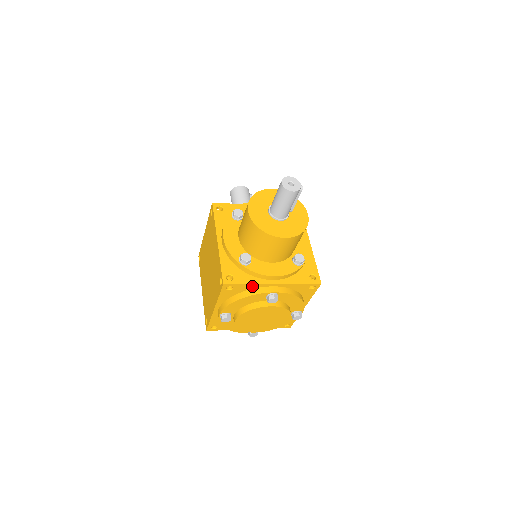
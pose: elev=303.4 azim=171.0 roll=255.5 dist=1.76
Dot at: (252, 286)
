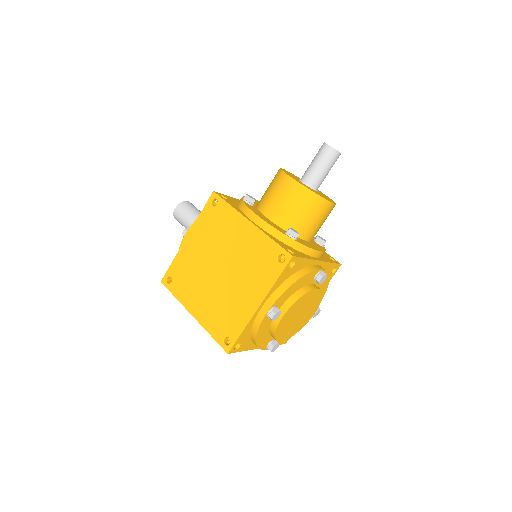
Dot at: (306, 263)
